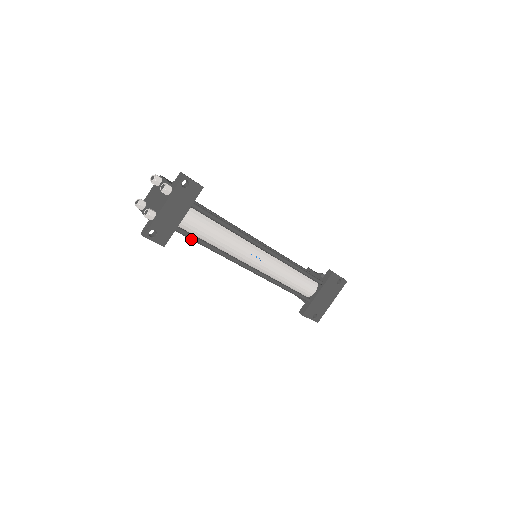
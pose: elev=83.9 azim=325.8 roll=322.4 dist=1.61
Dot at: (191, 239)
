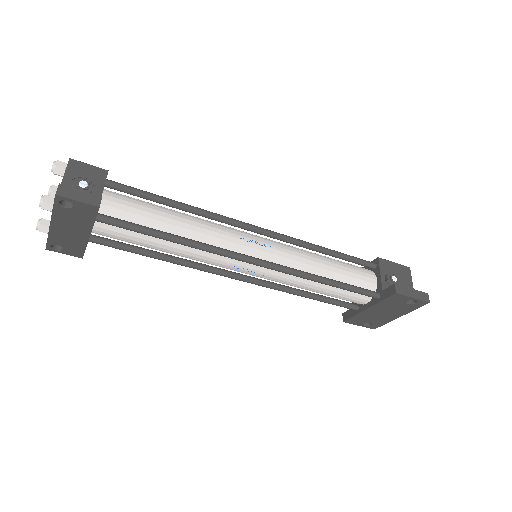
Dot at: (122, 249)
